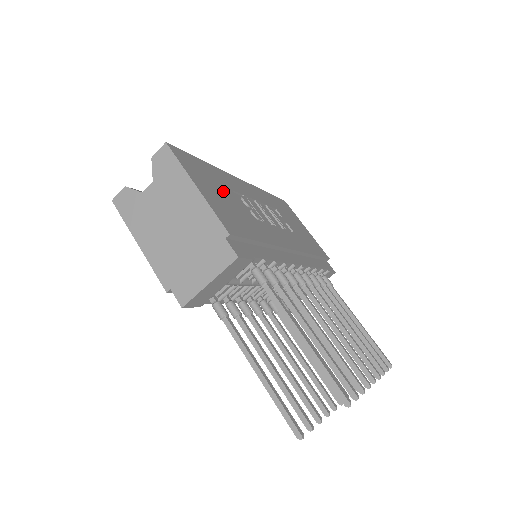
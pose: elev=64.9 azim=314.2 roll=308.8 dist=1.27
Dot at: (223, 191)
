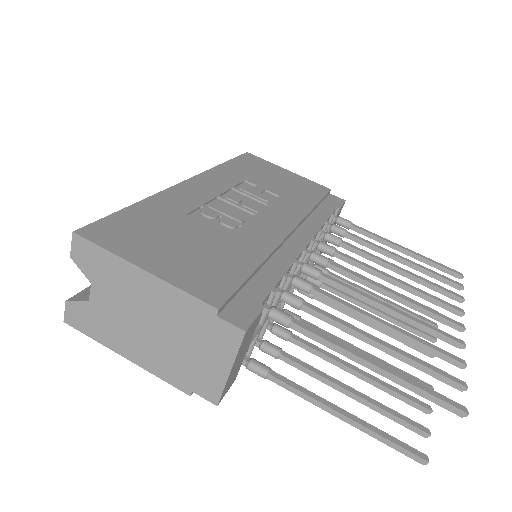
Dot at: (177, 232)
